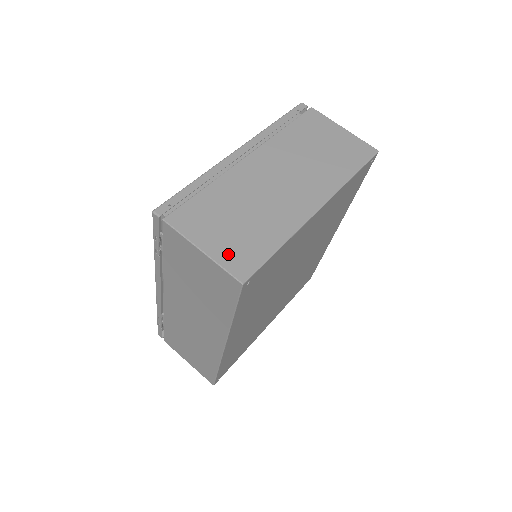
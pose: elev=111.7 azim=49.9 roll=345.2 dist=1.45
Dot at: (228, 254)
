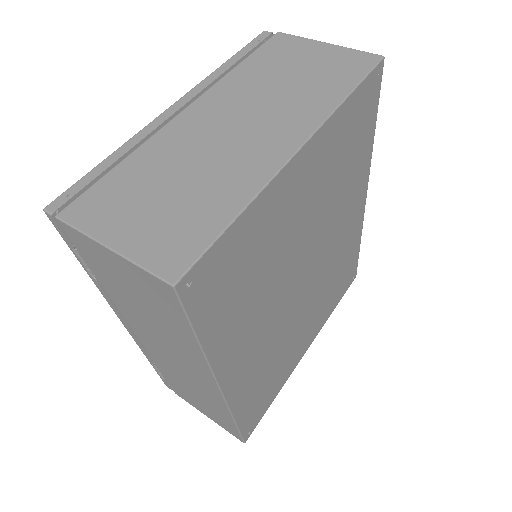
Dot at: (151, 244)
